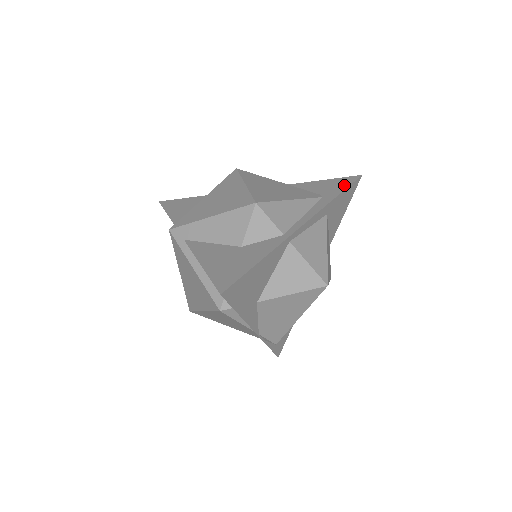
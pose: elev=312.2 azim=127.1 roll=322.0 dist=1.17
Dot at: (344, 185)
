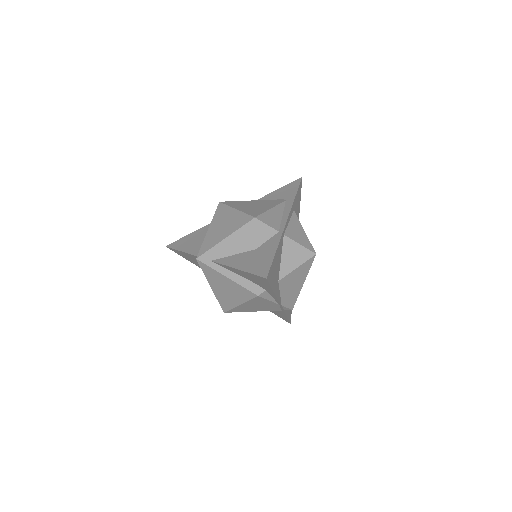
Dot at: (295, 188)
